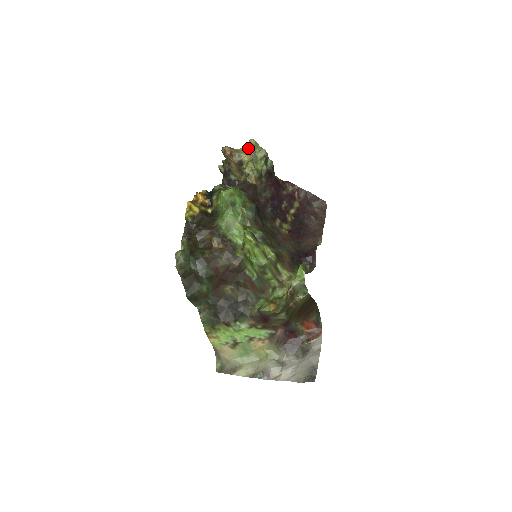
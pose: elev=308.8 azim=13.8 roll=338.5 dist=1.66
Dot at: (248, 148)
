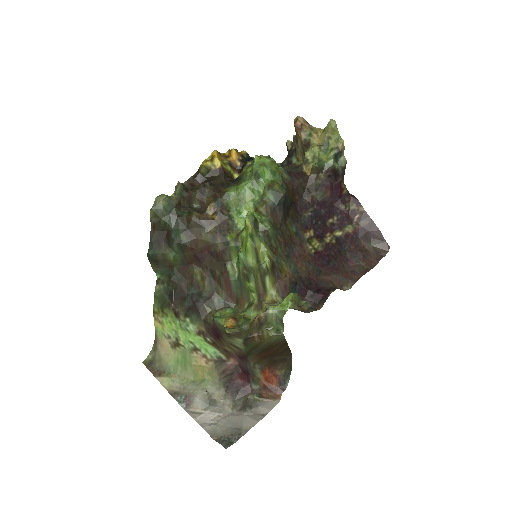
Dot at: (324, 129)
